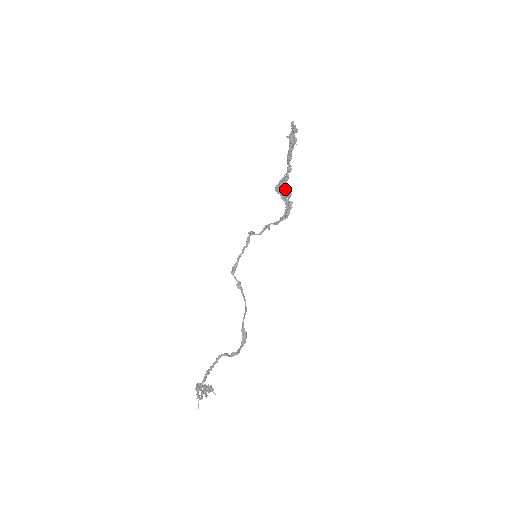
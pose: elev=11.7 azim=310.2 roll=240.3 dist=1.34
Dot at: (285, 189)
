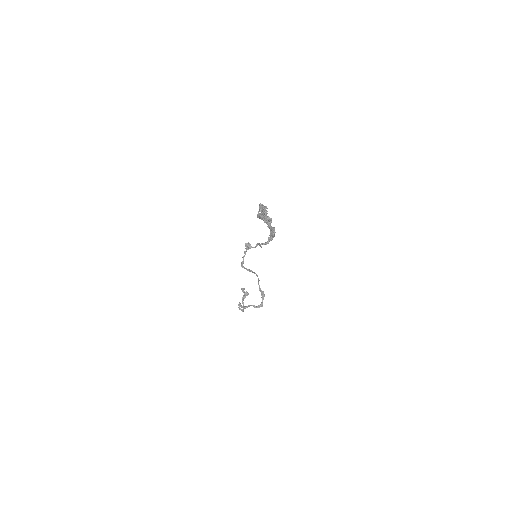
Dot at: (266, 219)
